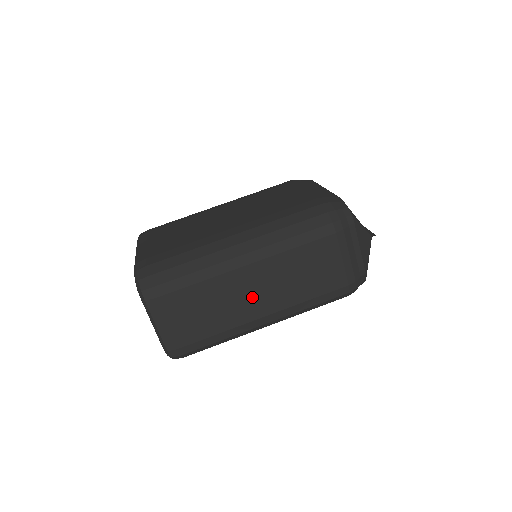
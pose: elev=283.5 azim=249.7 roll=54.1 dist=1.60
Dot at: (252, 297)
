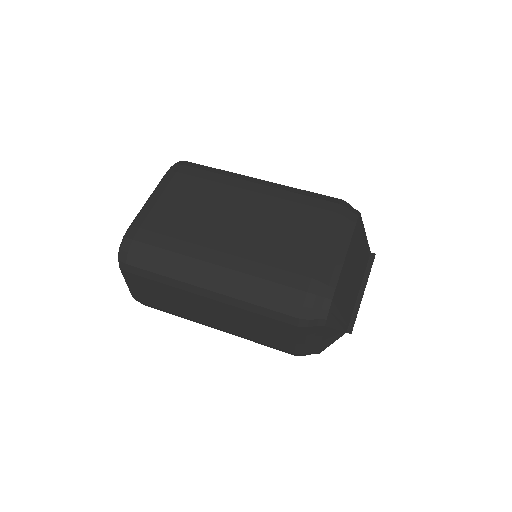
Dot at: (207, 313)
